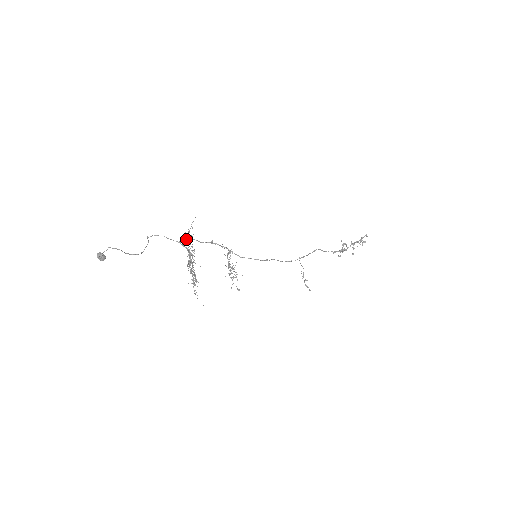
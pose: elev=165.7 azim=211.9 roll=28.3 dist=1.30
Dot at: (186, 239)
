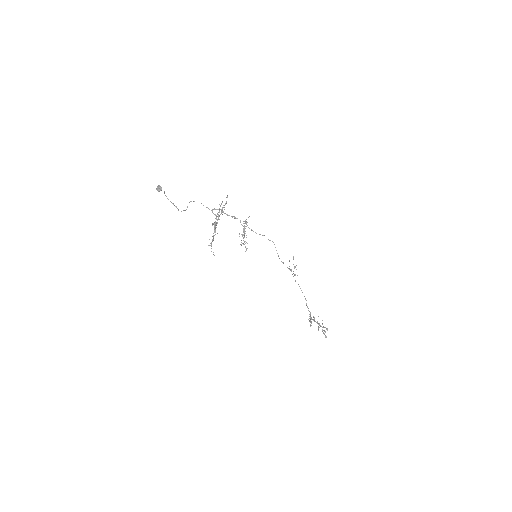
Dot at: (217, 209)
